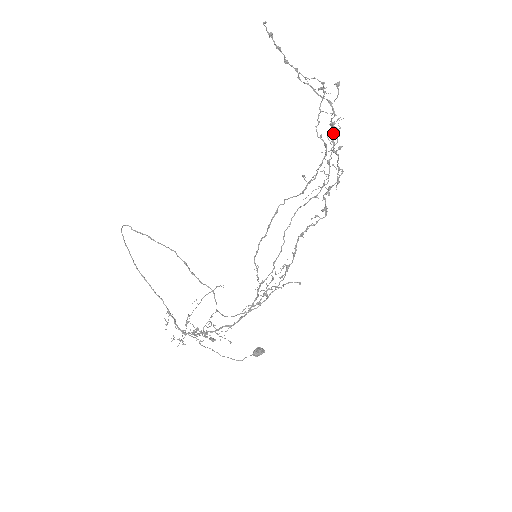
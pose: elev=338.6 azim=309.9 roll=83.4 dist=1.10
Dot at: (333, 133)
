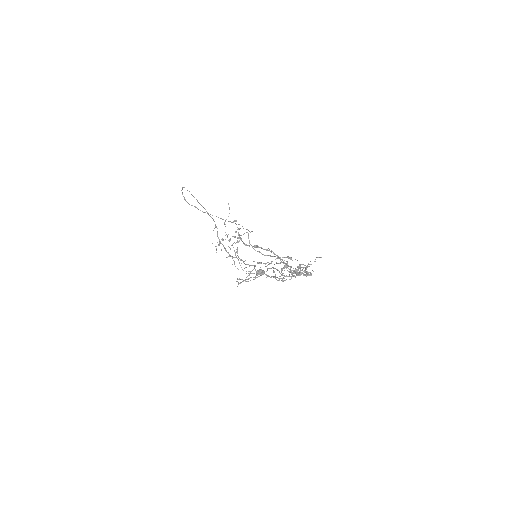
Dot at: occluded
